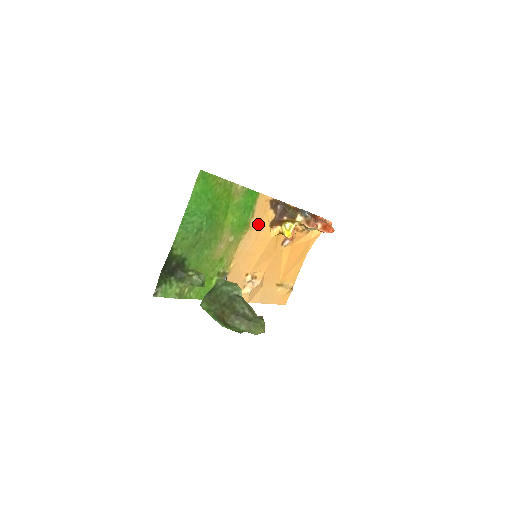
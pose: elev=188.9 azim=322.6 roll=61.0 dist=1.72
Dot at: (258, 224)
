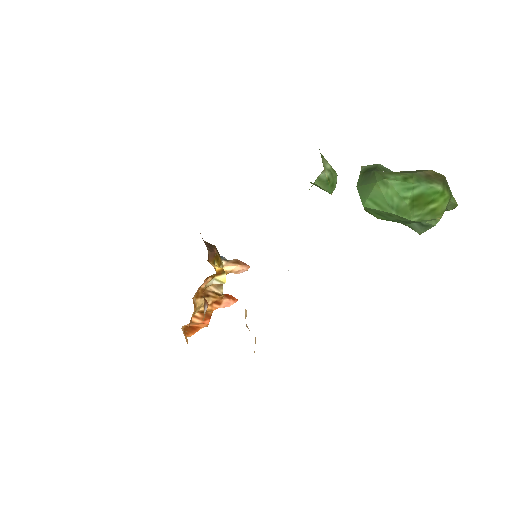
Dot at: occluded
